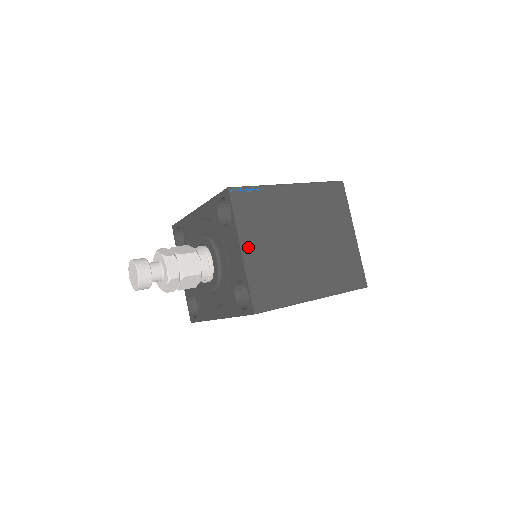
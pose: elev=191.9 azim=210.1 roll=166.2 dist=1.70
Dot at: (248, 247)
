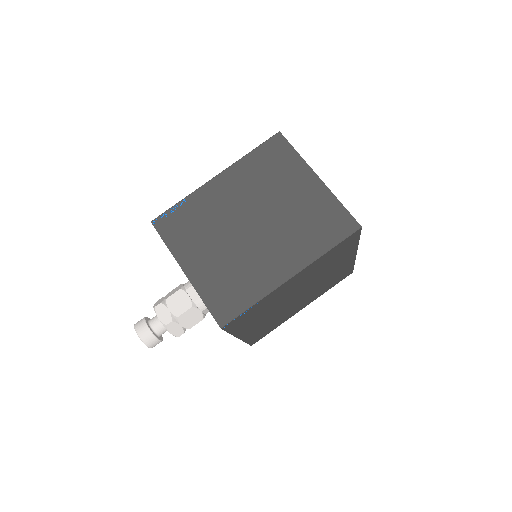
Dot at: (190, 265)
